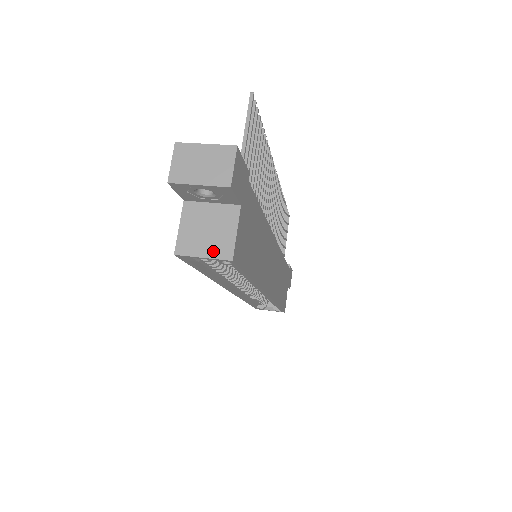
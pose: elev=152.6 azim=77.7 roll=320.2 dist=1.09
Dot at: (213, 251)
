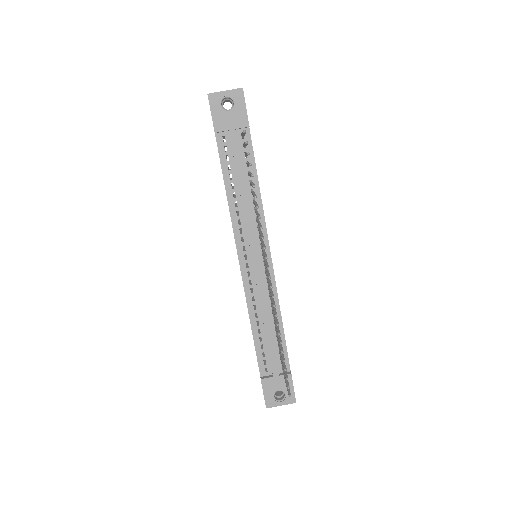
Dot at: occluded
